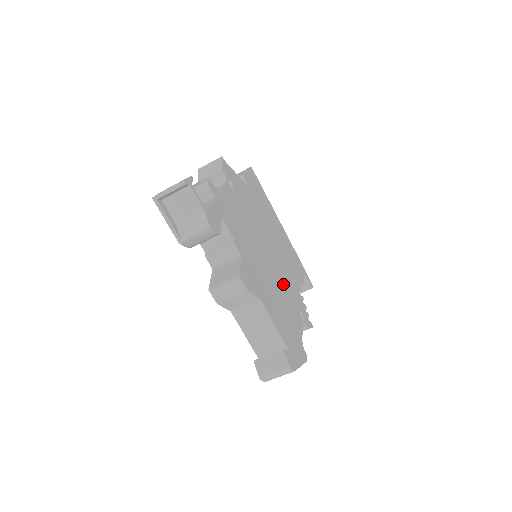
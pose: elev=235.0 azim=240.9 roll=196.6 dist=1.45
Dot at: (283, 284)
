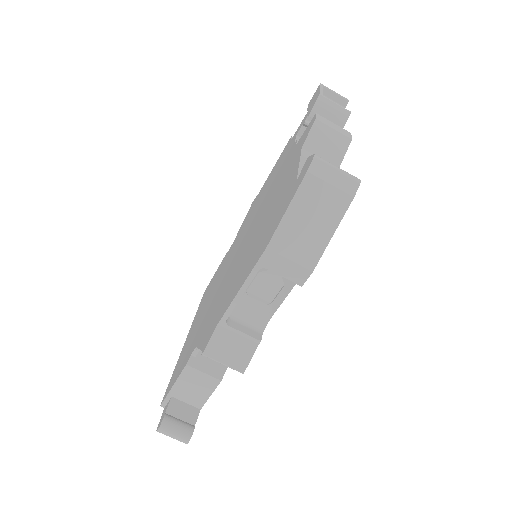
Dot at: occluded
